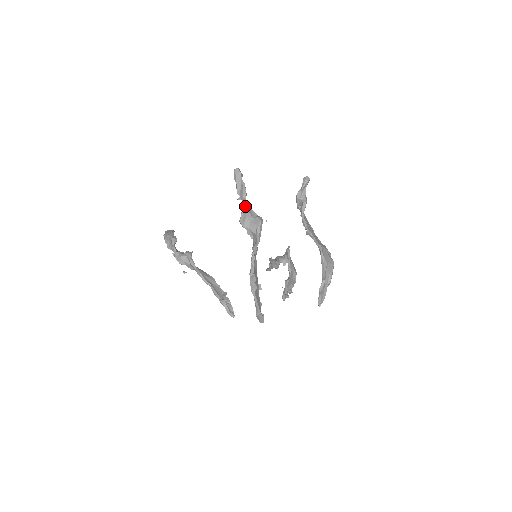
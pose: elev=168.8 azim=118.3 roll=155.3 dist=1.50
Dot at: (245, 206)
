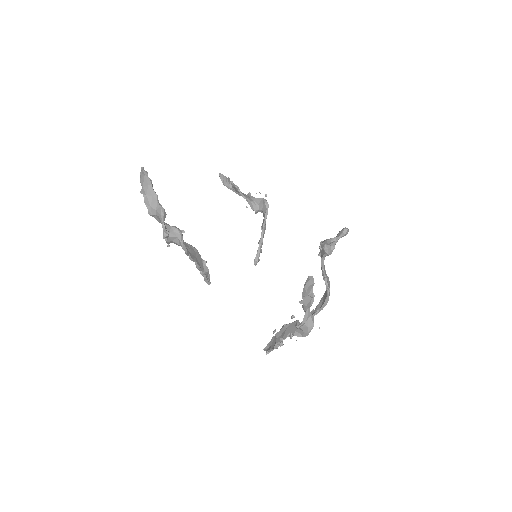
Dot at: occluded
